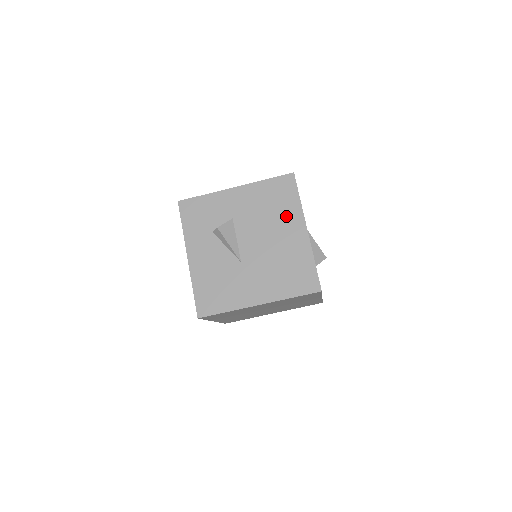
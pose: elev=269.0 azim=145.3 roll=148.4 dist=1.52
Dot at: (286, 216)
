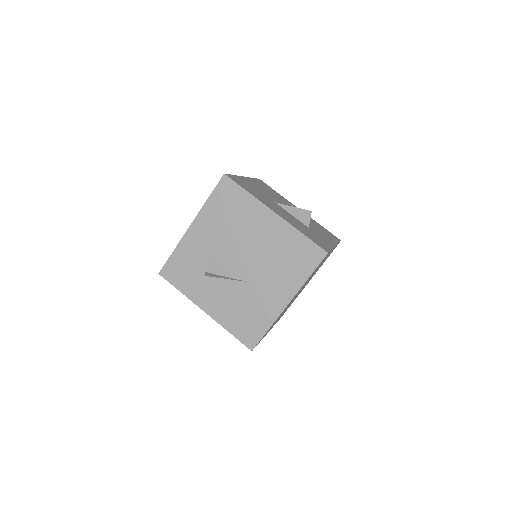
Dot at: (249, 215)
